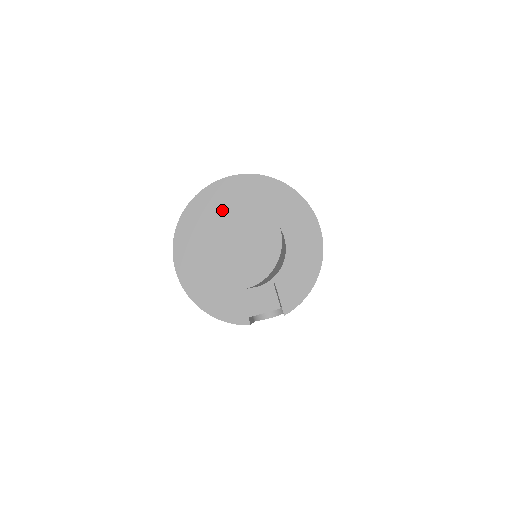
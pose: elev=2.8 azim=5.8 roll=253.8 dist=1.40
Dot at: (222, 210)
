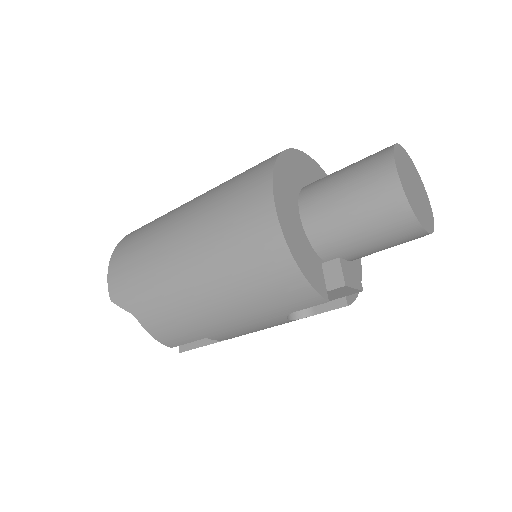
Dot at: (406, 158)
